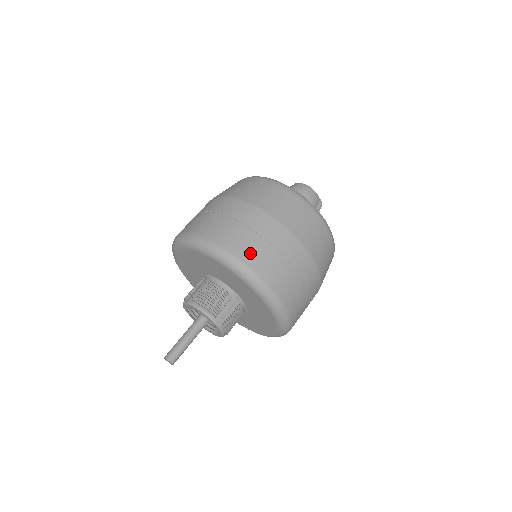
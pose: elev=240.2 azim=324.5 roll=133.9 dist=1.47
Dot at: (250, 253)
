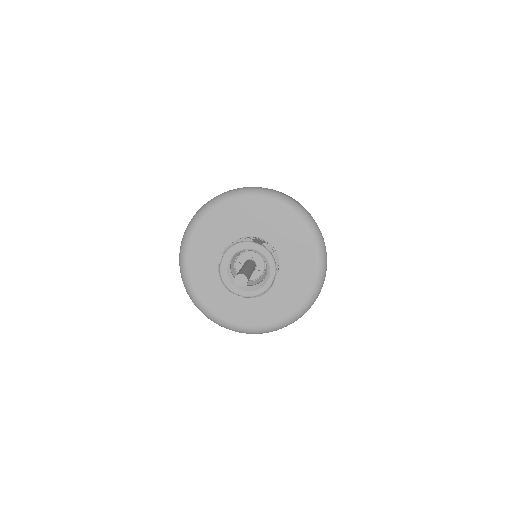
Dot at: occluded
